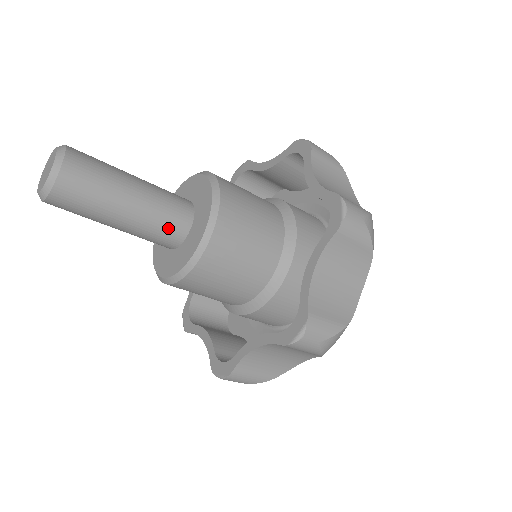
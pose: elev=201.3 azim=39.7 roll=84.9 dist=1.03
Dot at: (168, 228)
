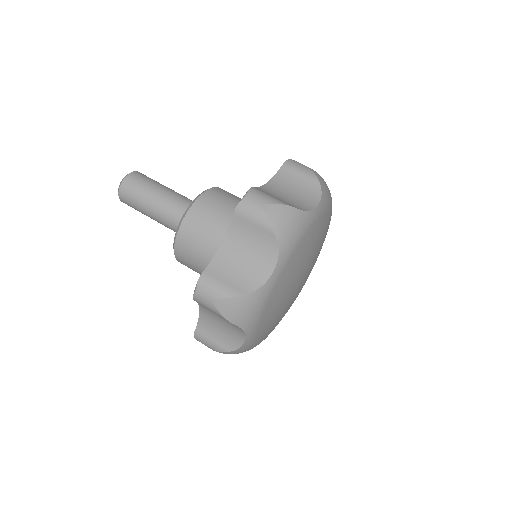
Dot at: (184, 207)
